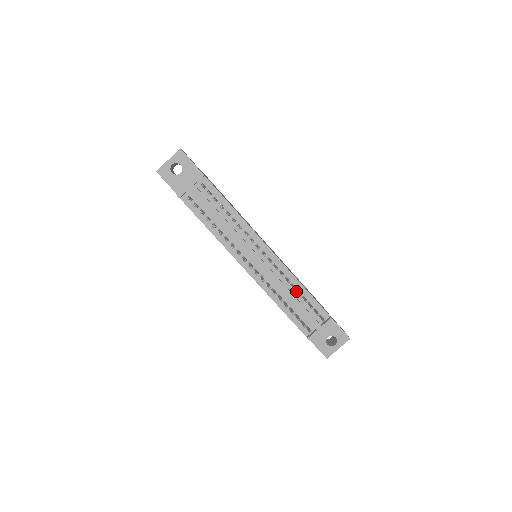
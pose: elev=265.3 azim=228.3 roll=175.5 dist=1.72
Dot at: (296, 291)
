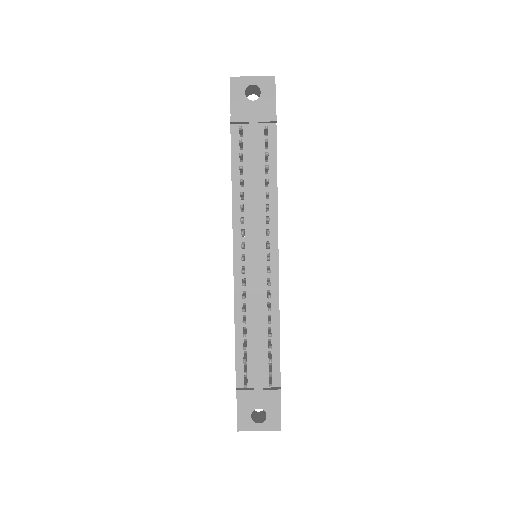
Dot at: (268, 328)
